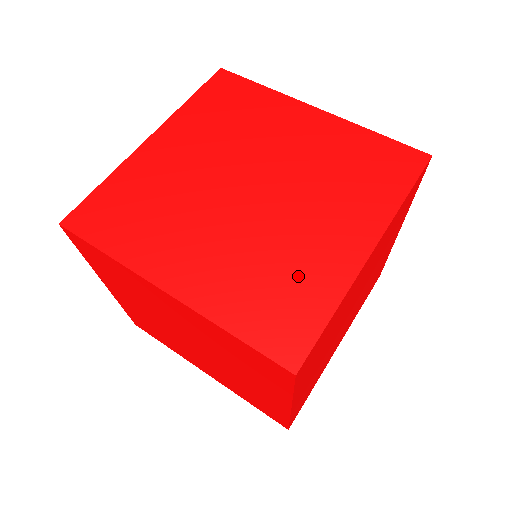
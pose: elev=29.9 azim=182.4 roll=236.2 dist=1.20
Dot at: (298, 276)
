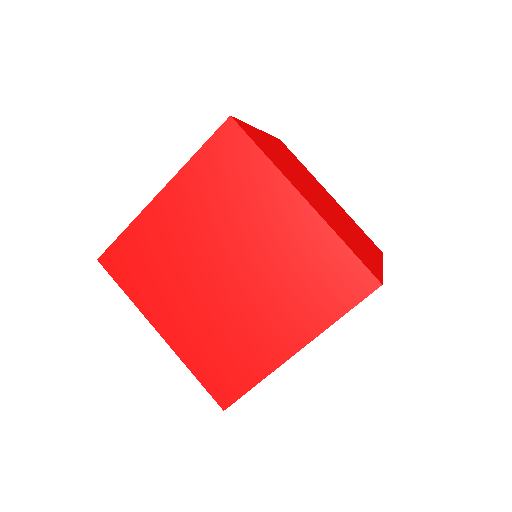
Dot at: (360, 248)
